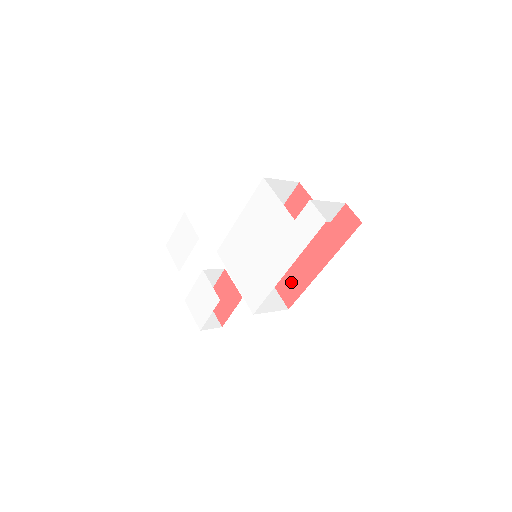
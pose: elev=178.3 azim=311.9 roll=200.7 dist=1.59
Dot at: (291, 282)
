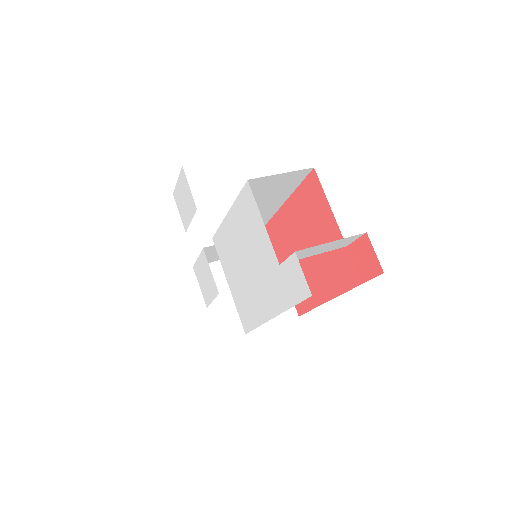
Dot at: occluded
